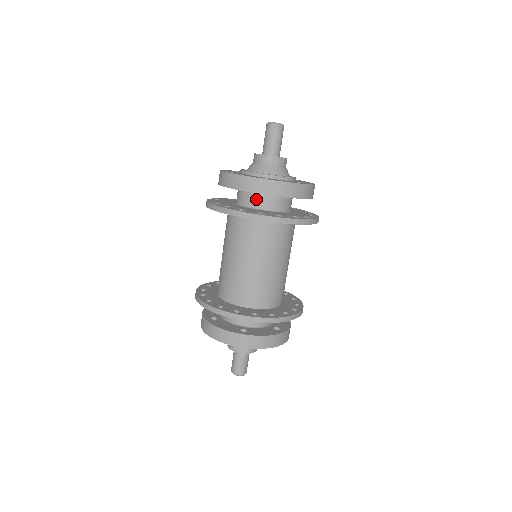
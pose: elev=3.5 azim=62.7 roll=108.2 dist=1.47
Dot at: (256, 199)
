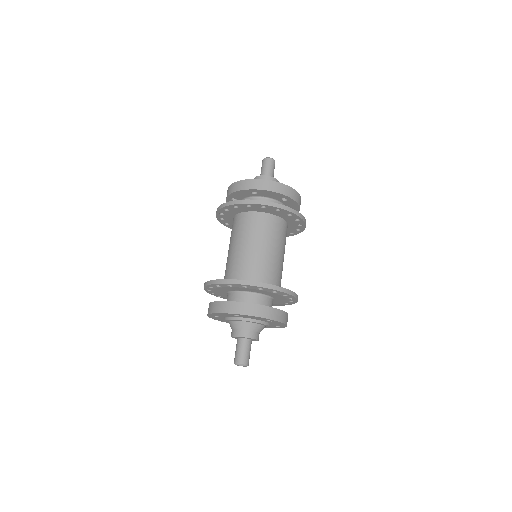
Dot at: occluded
